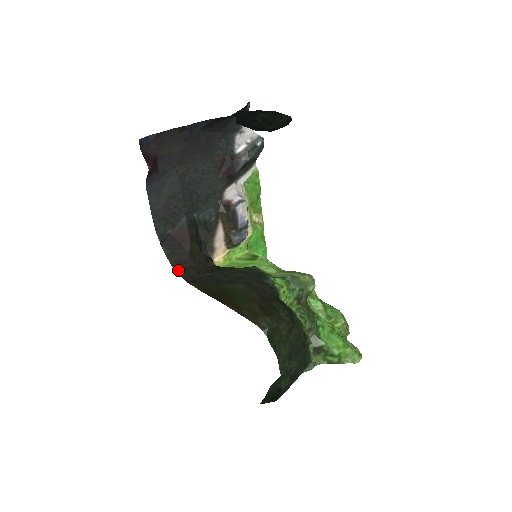
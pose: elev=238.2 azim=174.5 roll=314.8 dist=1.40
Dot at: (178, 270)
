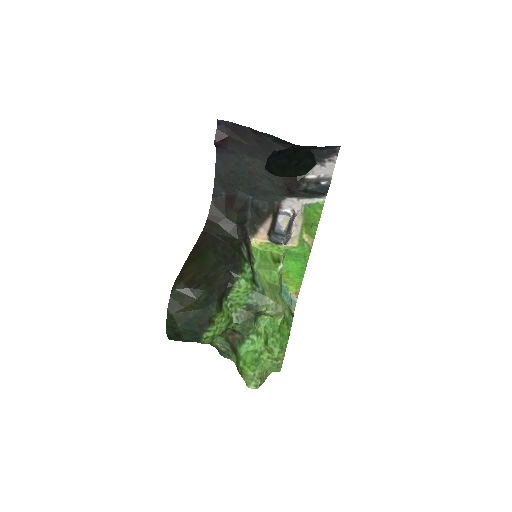
Dot at: (209, 220)
